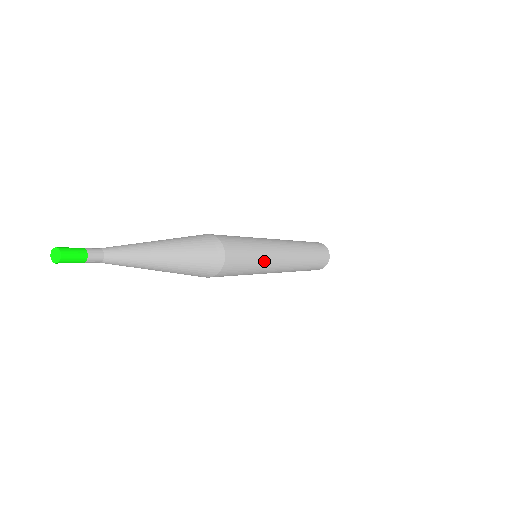
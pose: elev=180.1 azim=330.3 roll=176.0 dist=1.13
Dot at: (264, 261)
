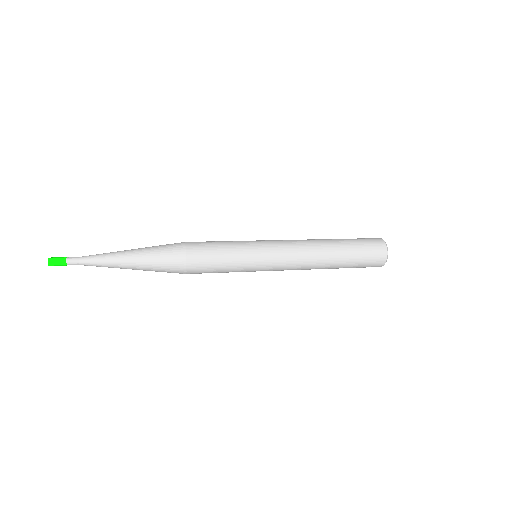
Dot at: (247, 249)
